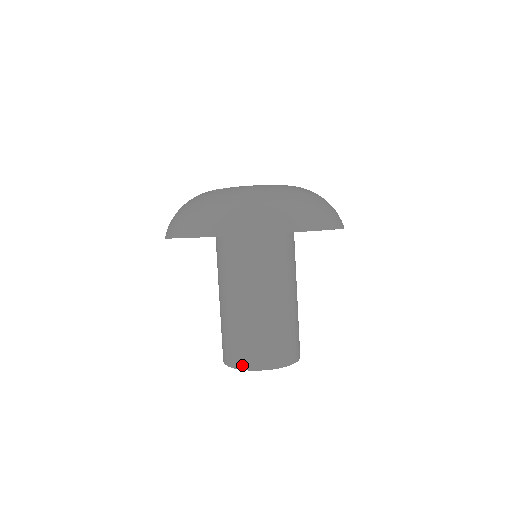
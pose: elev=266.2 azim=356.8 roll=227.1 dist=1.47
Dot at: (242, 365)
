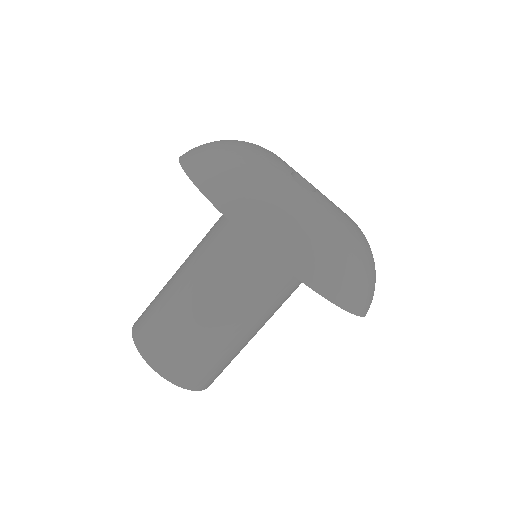
Dot at: (164, 371)
